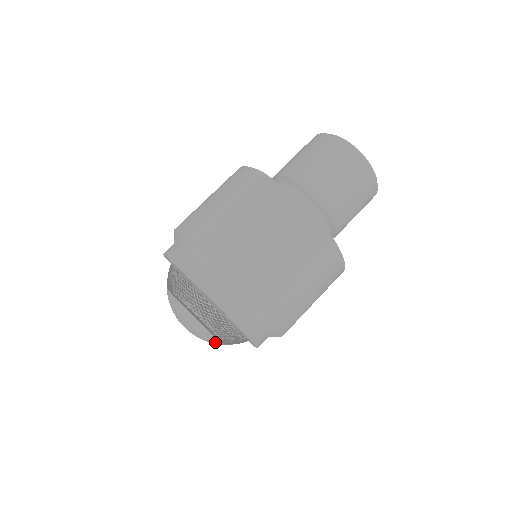
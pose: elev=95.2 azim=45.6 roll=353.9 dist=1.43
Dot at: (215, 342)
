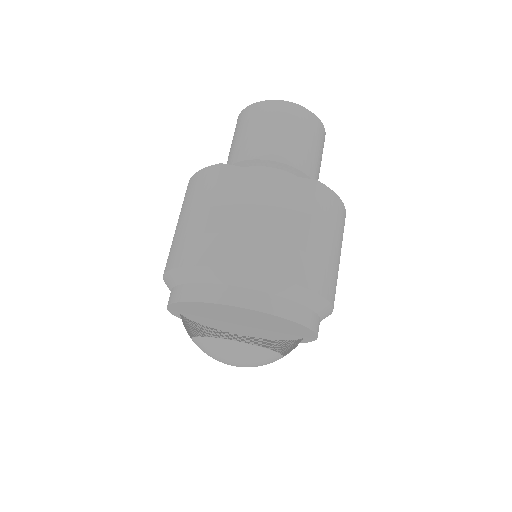
Dot at: (274, 358)
